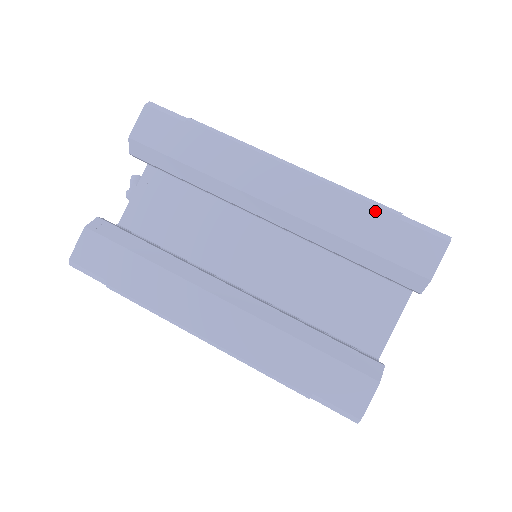
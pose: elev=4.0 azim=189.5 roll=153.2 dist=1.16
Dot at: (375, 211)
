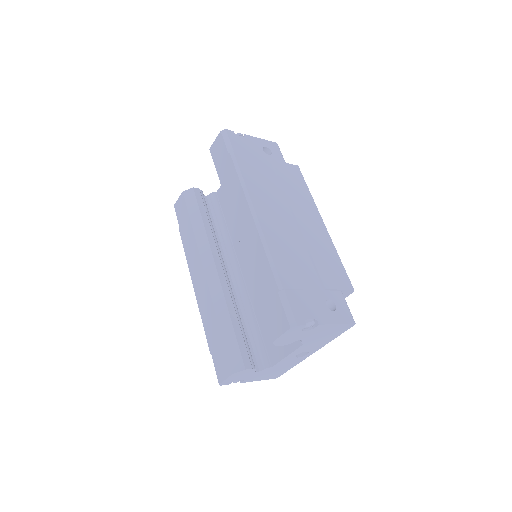
Dot at: (271, 276)
